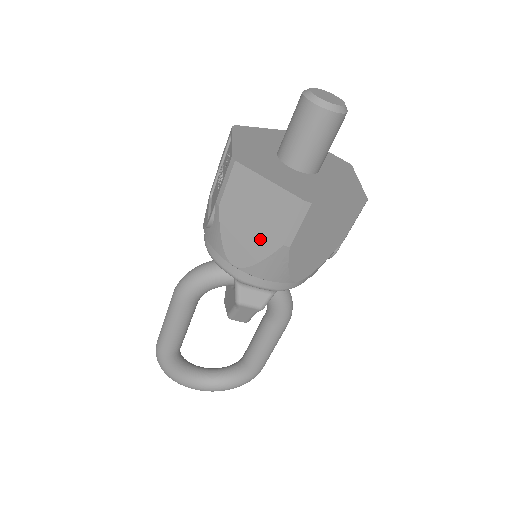
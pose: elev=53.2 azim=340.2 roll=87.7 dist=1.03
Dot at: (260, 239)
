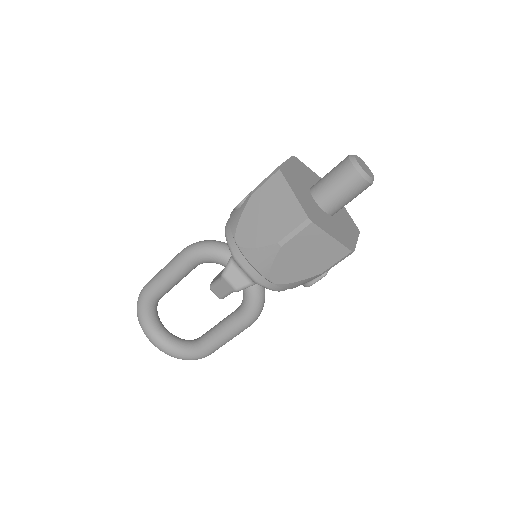
Dot at: (265, 231)
